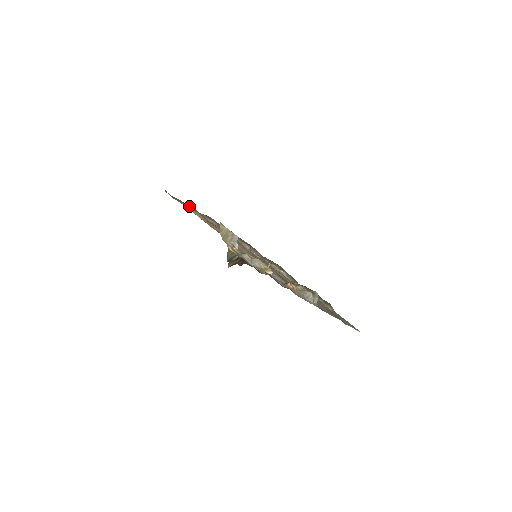
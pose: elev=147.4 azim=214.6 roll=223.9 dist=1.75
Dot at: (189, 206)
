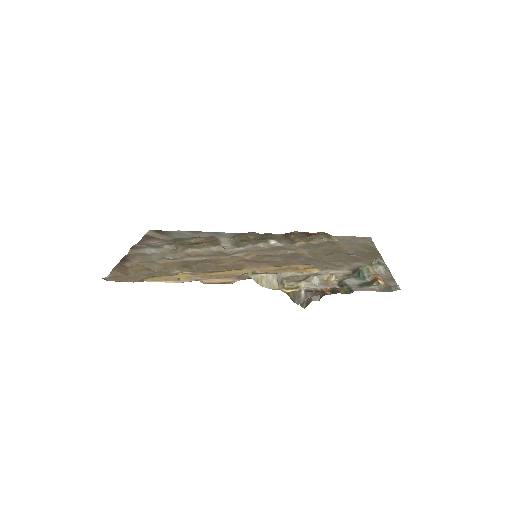
Dot at: (124, 263)
